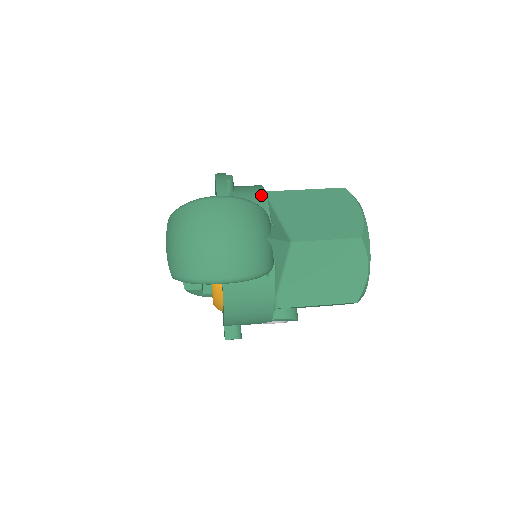
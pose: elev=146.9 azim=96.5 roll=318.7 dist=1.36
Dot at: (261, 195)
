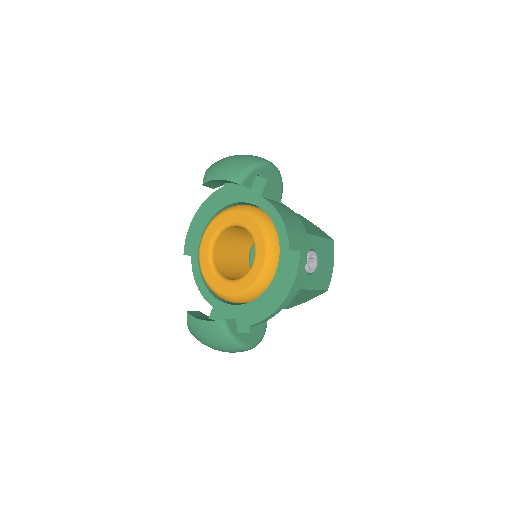
Dot at: occluded
